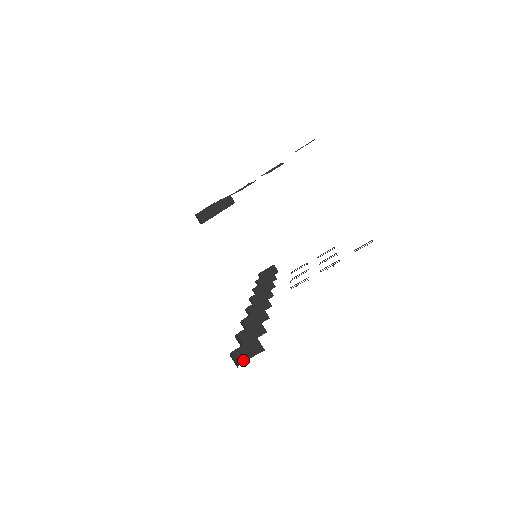
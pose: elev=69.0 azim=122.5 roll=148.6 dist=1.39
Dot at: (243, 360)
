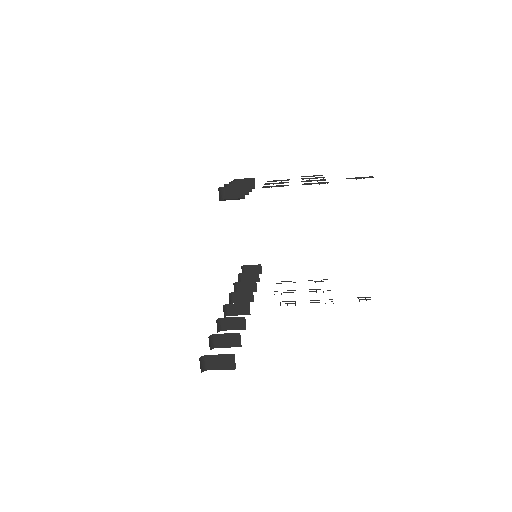
Dot at: (209, 368)
